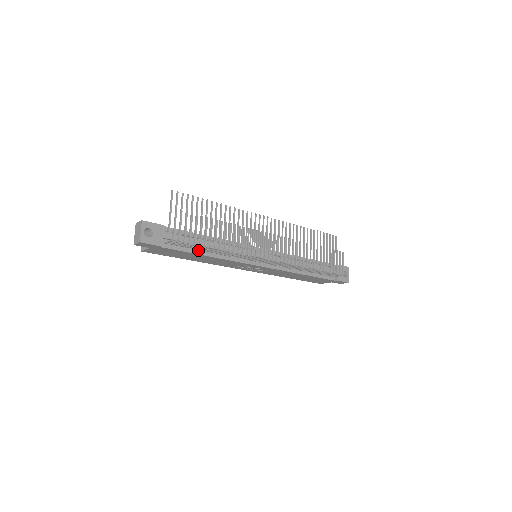
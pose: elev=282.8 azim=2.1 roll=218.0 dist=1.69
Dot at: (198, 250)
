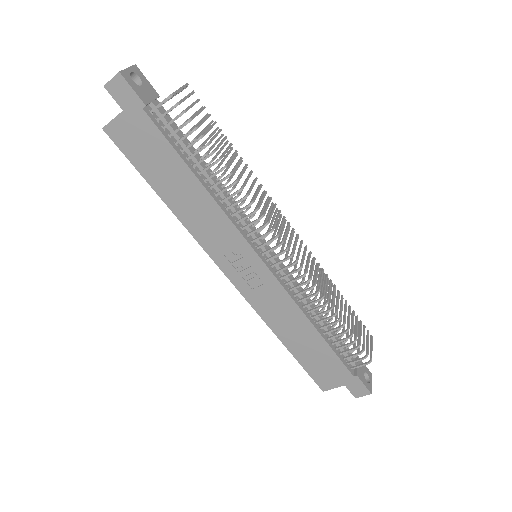
Dot at: (189, 162)
